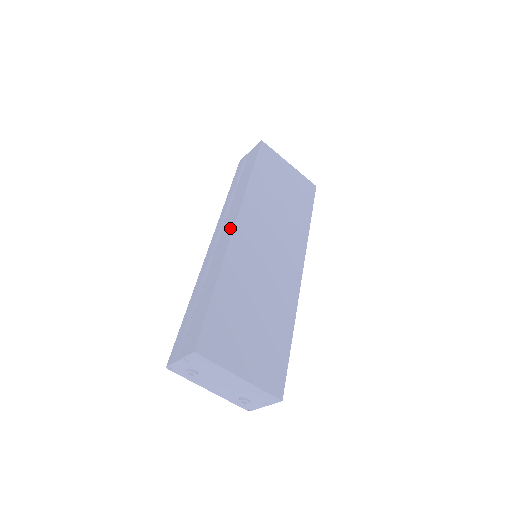
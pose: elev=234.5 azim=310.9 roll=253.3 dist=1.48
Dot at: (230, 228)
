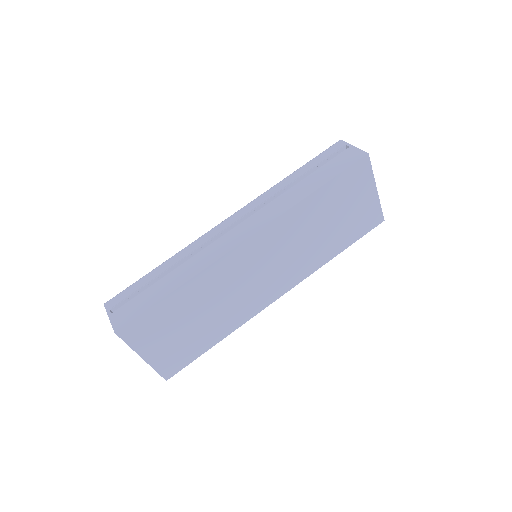
Dot at: (241, 237)
